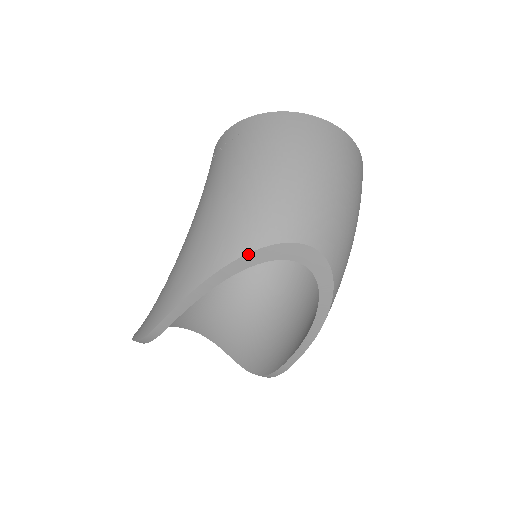
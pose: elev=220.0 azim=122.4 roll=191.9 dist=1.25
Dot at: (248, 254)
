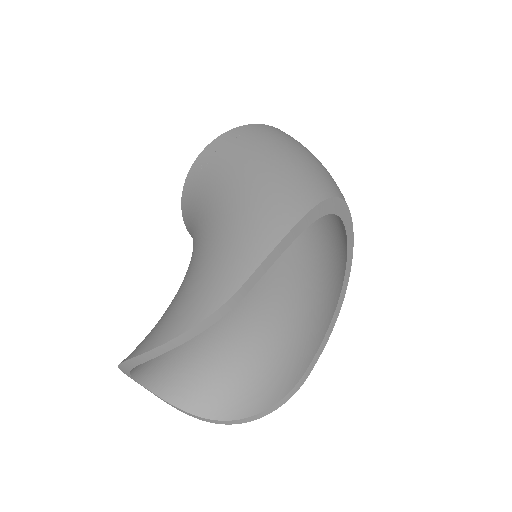
Dot at: (326, 200)
